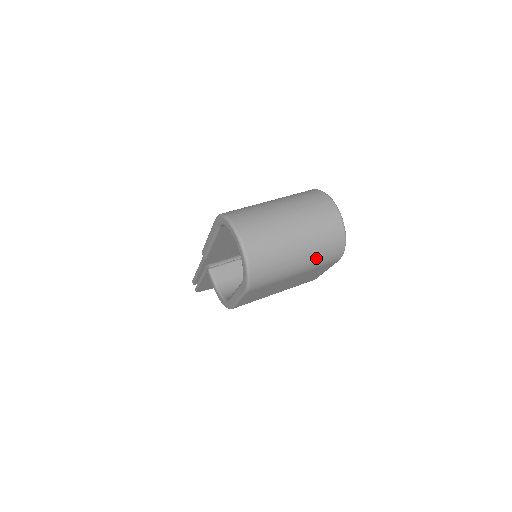
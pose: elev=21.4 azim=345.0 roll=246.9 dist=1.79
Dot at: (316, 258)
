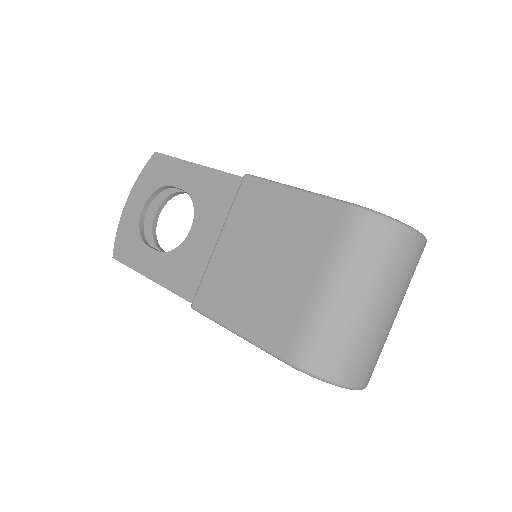
Dot at: occluded
